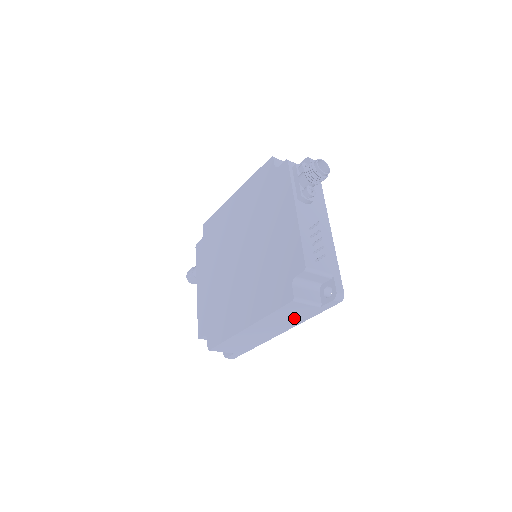
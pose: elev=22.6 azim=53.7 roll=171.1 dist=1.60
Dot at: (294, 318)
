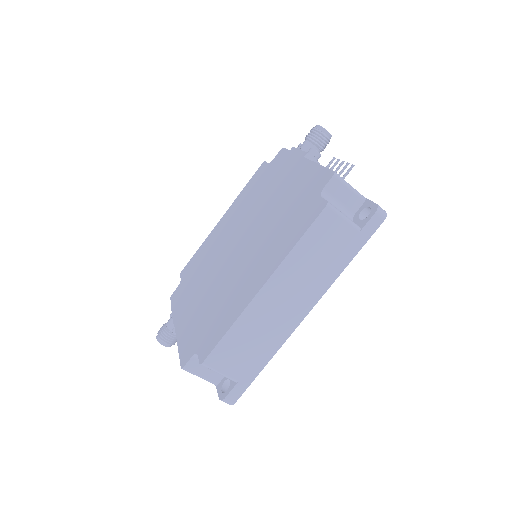
Dot at: (327, 262)
